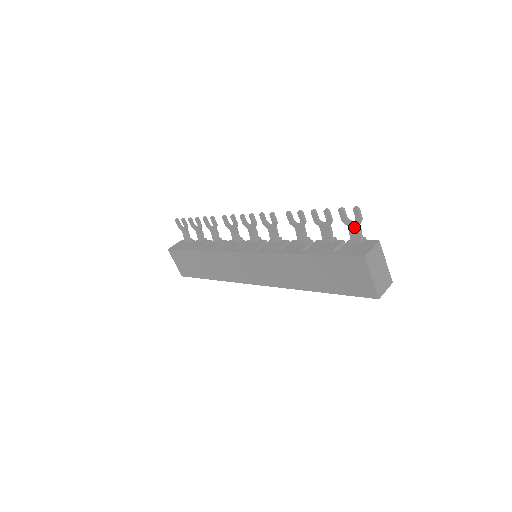
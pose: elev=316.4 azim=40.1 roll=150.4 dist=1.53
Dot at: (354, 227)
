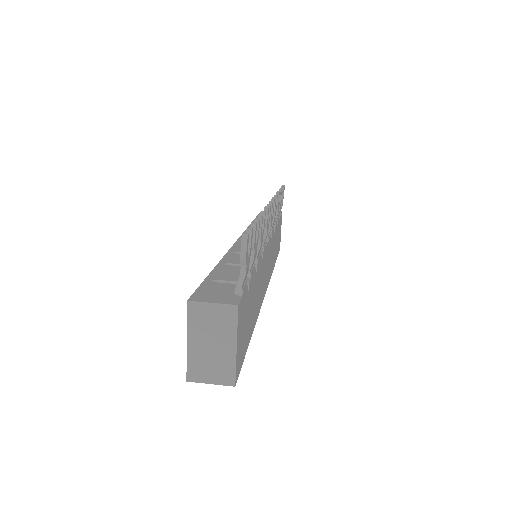
Dot at: (242, 265)
